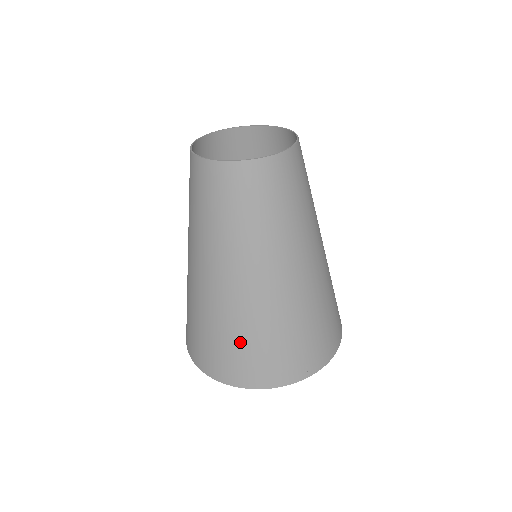
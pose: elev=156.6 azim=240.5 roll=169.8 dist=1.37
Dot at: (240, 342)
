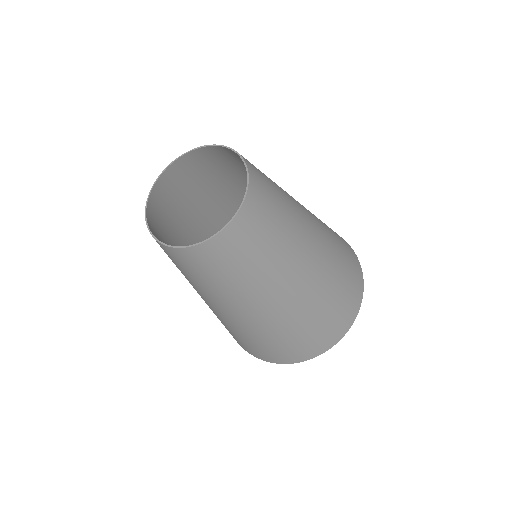
Dot at: occluded
